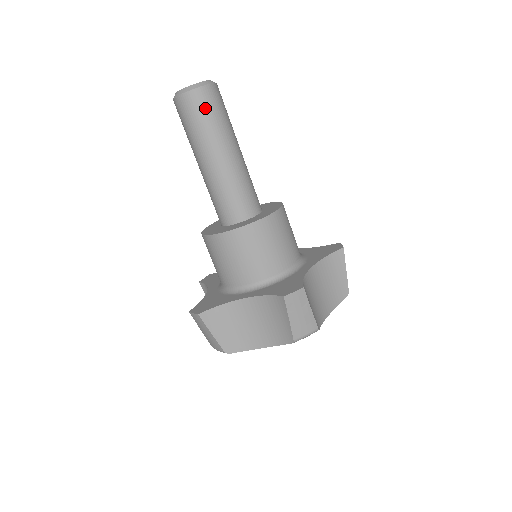
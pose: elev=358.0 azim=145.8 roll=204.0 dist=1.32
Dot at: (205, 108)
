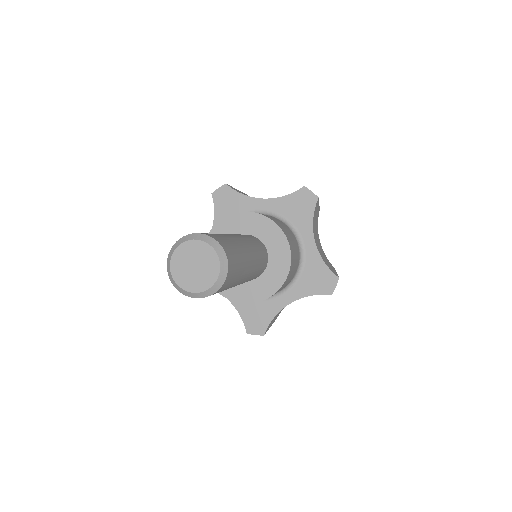
Dot at: (233, 278)
